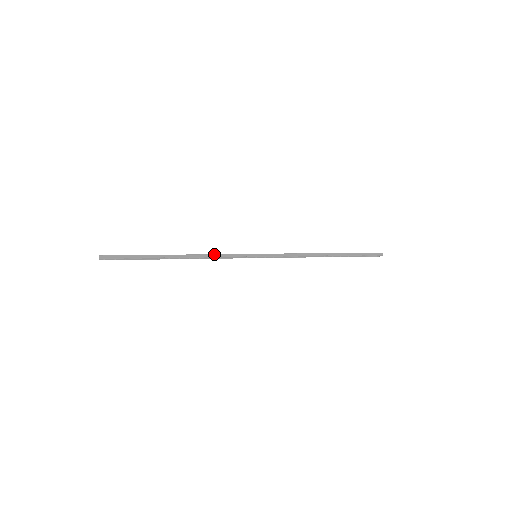
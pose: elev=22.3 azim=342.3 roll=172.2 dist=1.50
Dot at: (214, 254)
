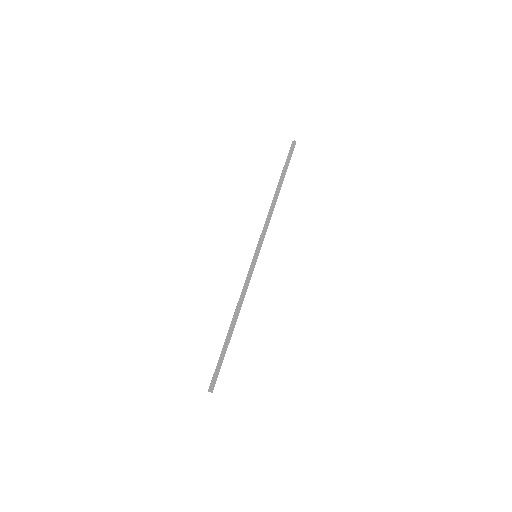
Dot at: (244, 293)
